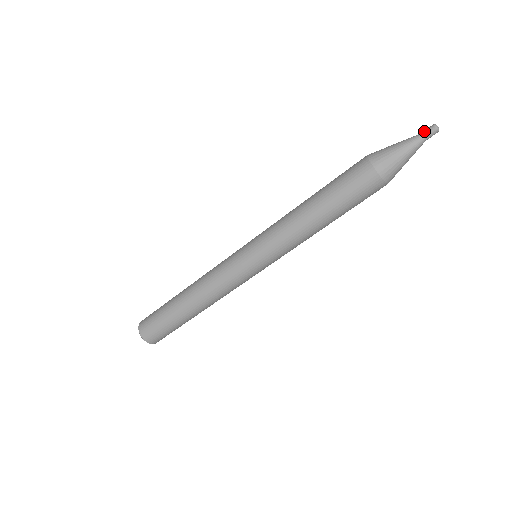
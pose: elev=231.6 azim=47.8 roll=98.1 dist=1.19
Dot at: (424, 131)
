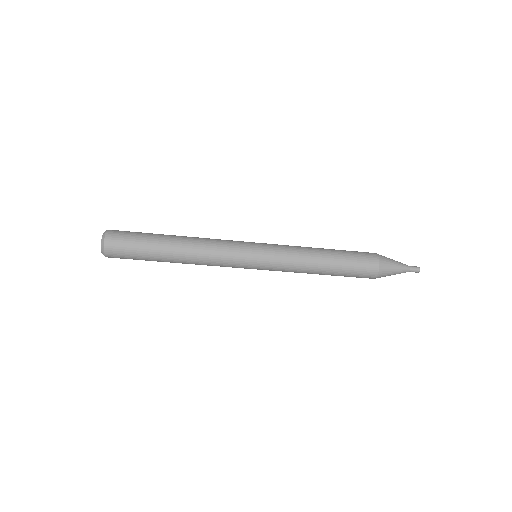
Dot at: (413, 269)
